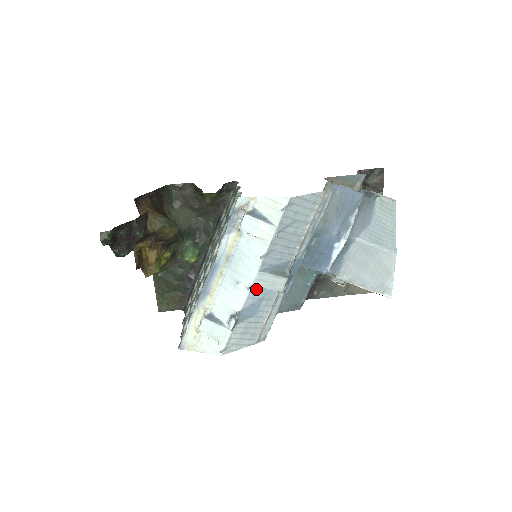
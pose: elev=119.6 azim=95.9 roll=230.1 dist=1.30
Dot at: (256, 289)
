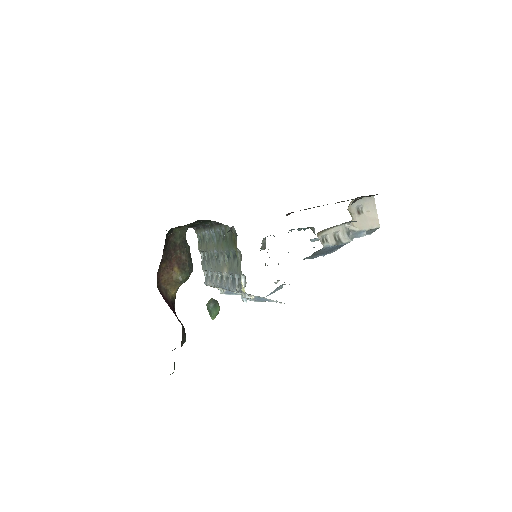
Dot at: occluded
